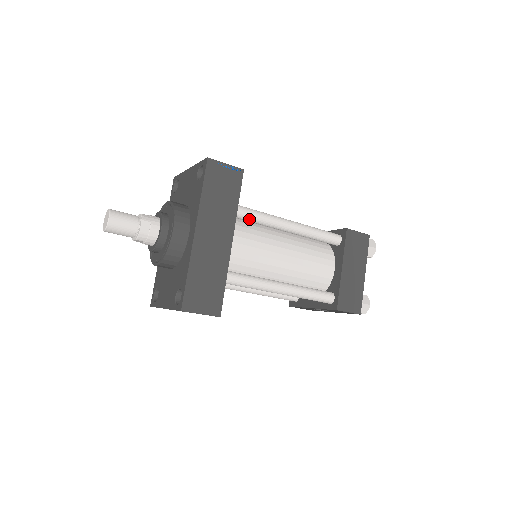
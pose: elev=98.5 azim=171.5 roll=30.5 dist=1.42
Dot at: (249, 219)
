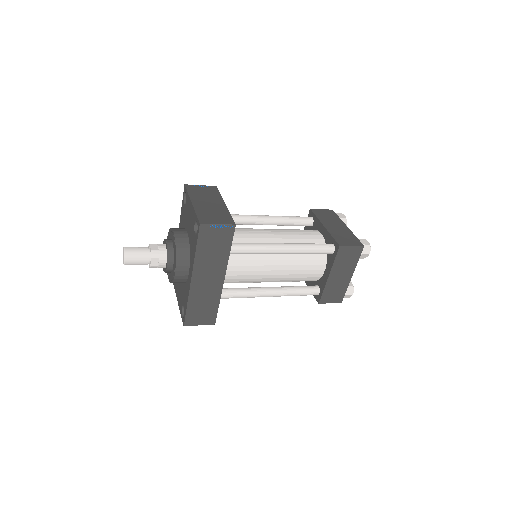
Dot at: occluded
